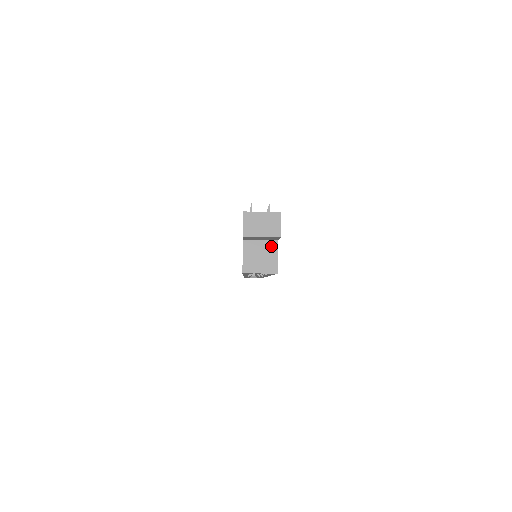
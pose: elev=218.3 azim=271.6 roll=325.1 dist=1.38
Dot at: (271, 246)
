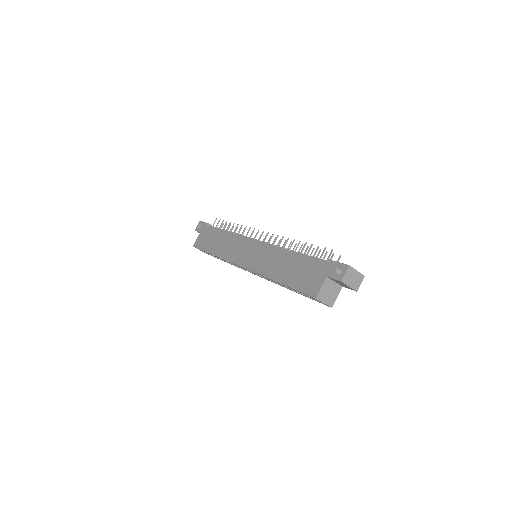
Dot at: (338, 288)
